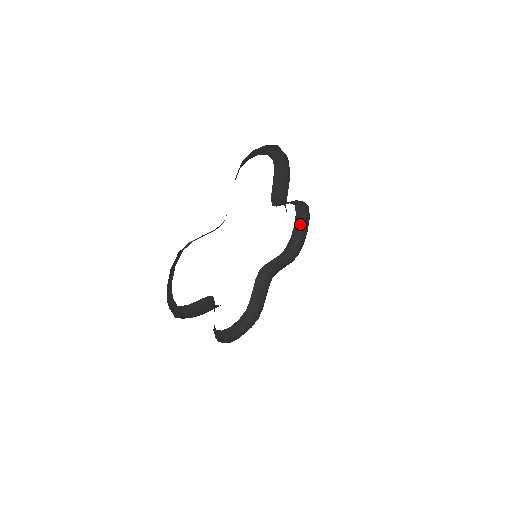
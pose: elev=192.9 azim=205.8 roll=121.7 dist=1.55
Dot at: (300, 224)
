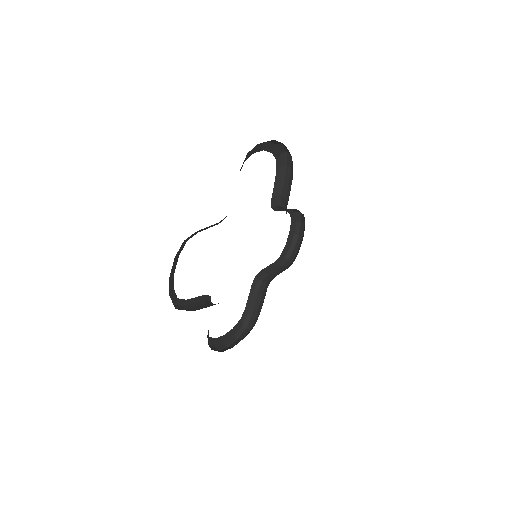
Dot at: (268, 141)
